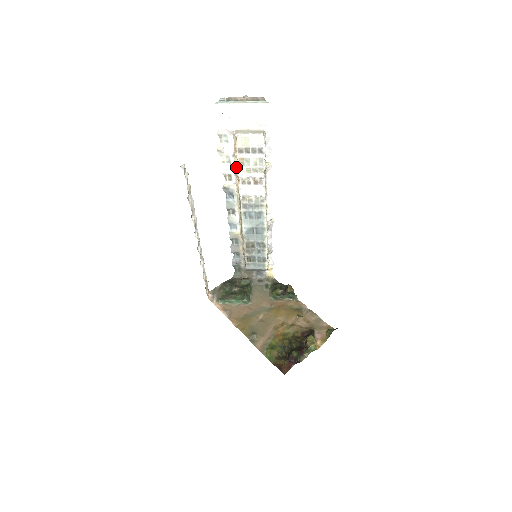
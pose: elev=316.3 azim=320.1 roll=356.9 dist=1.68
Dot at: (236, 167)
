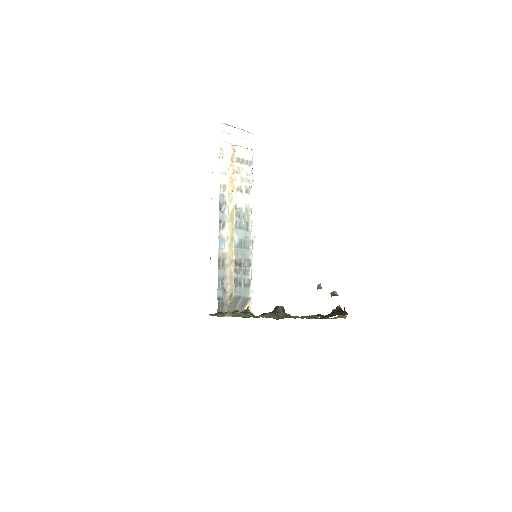
Dot at: (231, 177)
